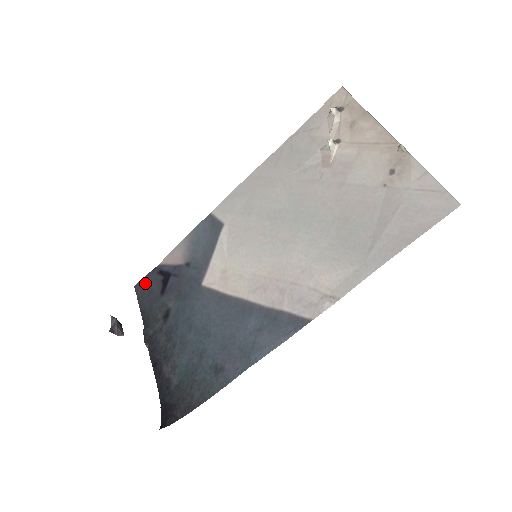
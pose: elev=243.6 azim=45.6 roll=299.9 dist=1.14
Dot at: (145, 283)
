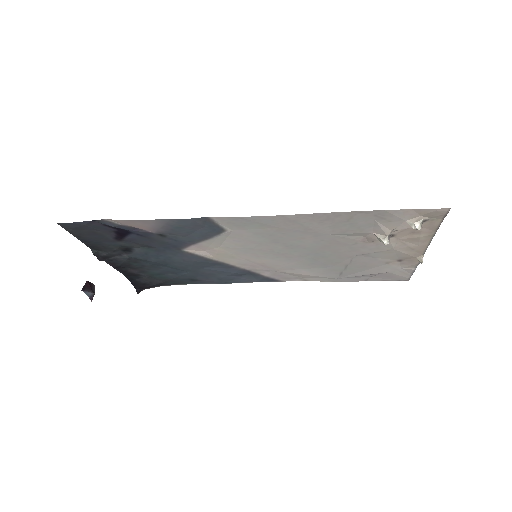
Dot at: (81, 227)
